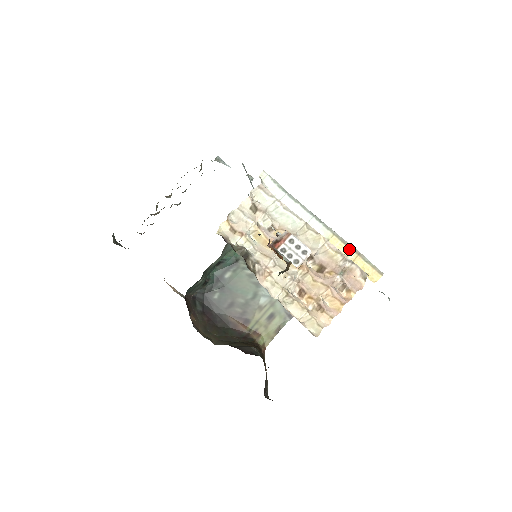
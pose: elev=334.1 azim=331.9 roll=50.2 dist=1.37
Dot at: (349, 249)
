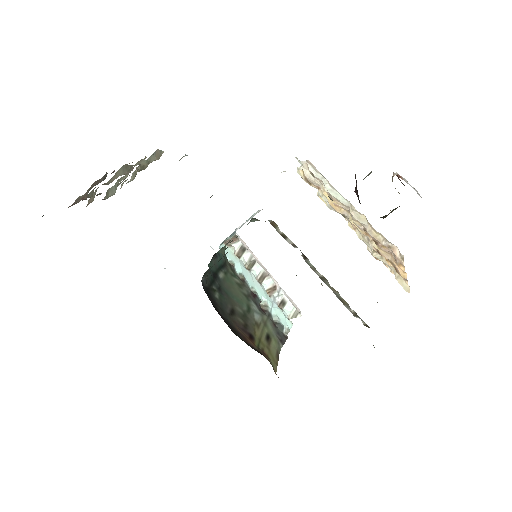
Dot at: occluded
